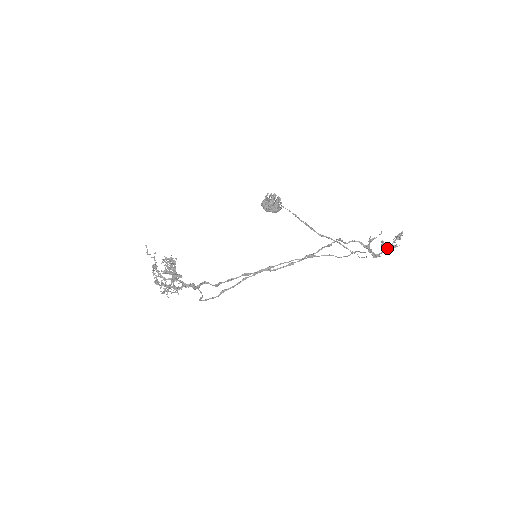
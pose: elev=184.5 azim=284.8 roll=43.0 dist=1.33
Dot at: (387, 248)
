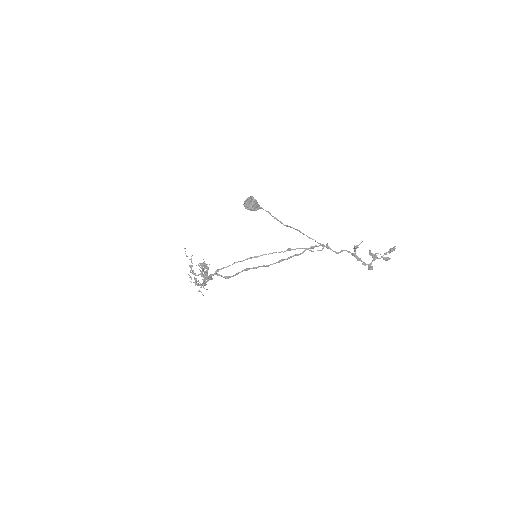
Dot at: (375, 257)
